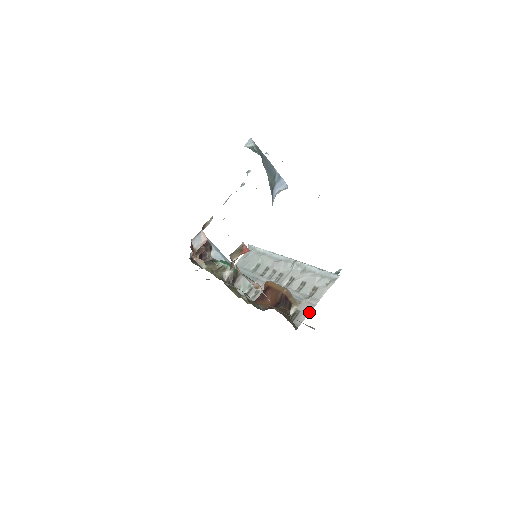
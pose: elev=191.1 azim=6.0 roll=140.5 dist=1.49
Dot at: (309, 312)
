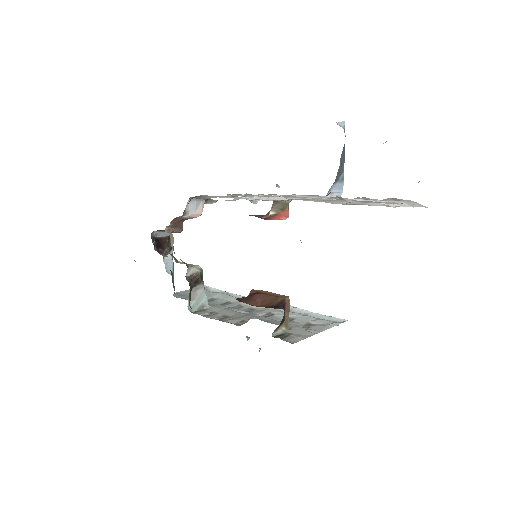
Dot at: (308, 336)
